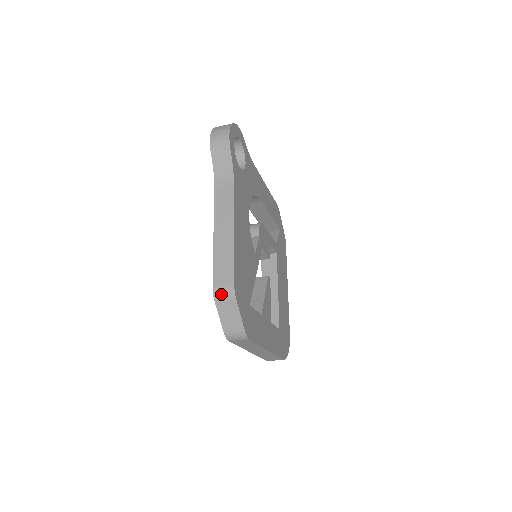
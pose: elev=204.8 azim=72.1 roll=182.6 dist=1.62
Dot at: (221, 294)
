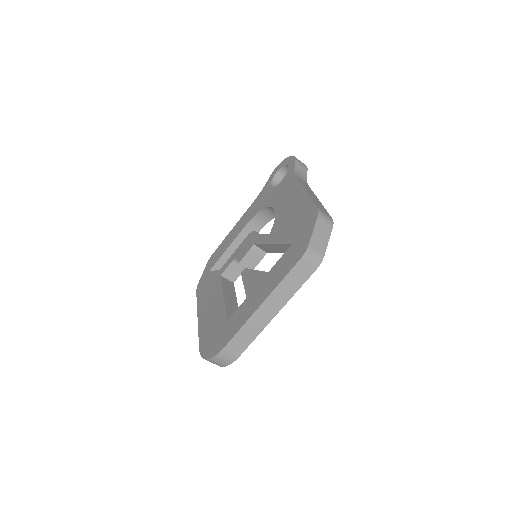
Dot at: (324, 216)
